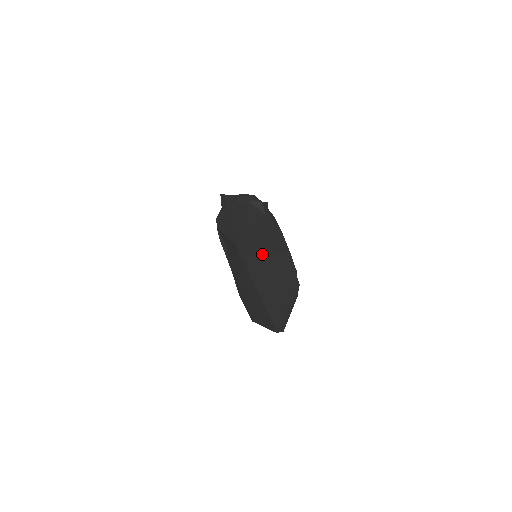
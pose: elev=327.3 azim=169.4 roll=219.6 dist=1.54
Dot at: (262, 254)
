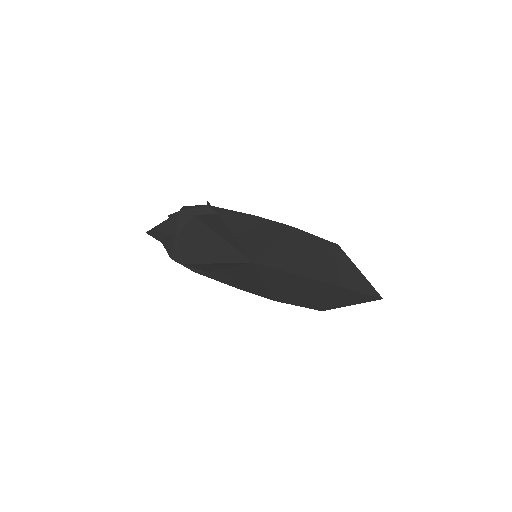
Dot at: (276, 248)
